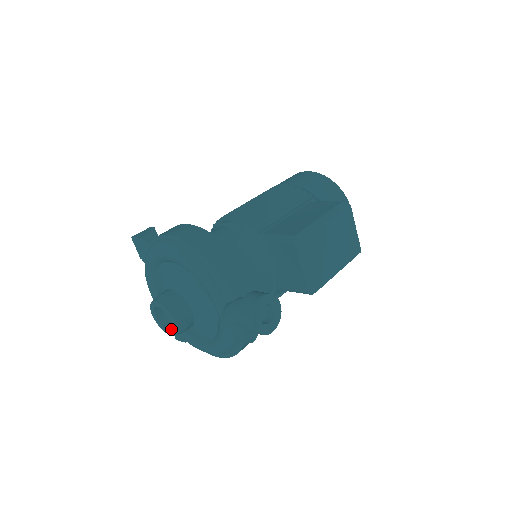
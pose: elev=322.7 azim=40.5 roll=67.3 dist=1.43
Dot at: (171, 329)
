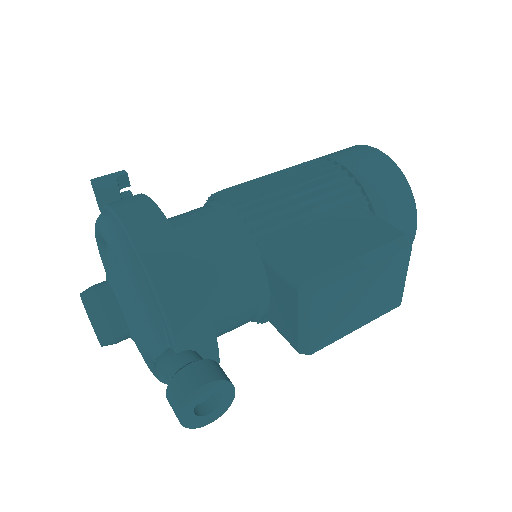
Dot at: occluded
